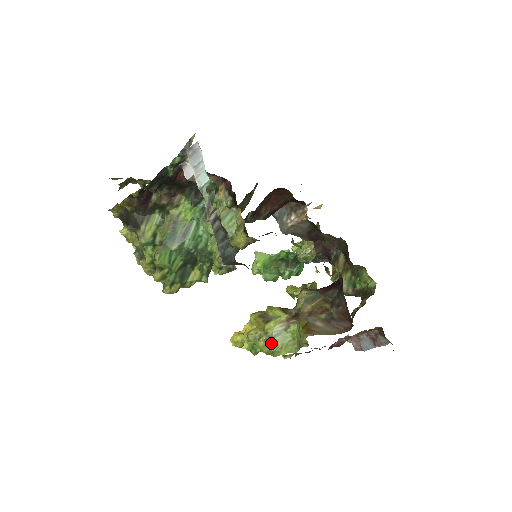
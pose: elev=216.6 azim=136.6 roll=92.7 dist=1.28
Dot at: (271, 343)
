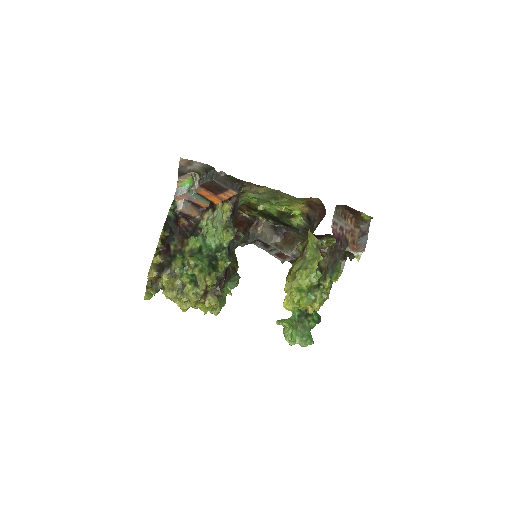
Dot at: (303, 268)
